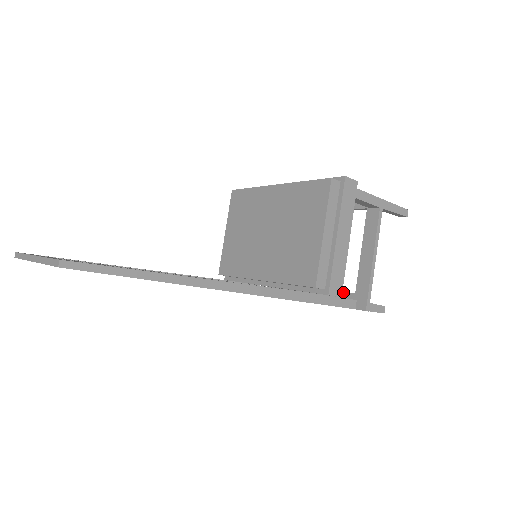
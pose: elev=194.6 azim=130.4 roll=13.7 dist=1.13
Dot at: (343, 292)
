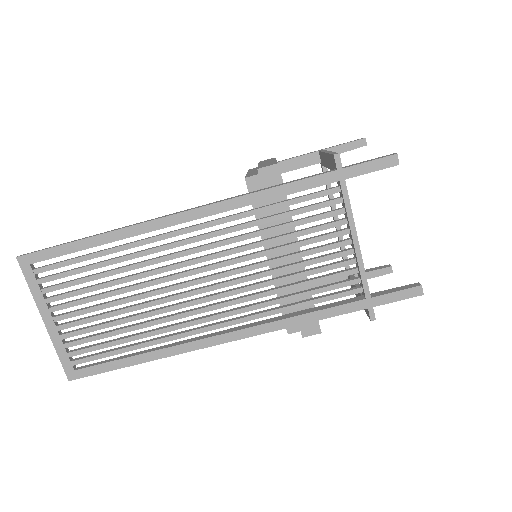
Dot at: occluded
